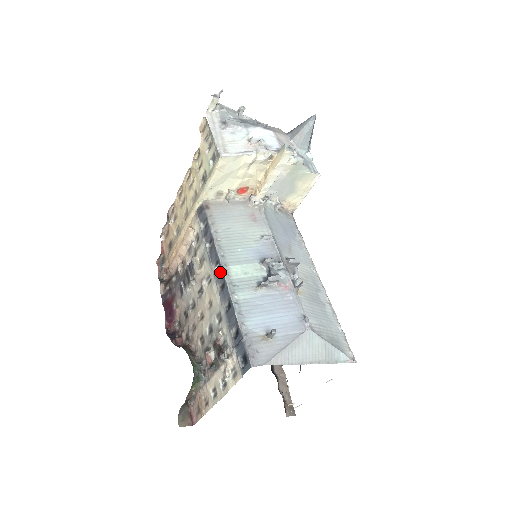
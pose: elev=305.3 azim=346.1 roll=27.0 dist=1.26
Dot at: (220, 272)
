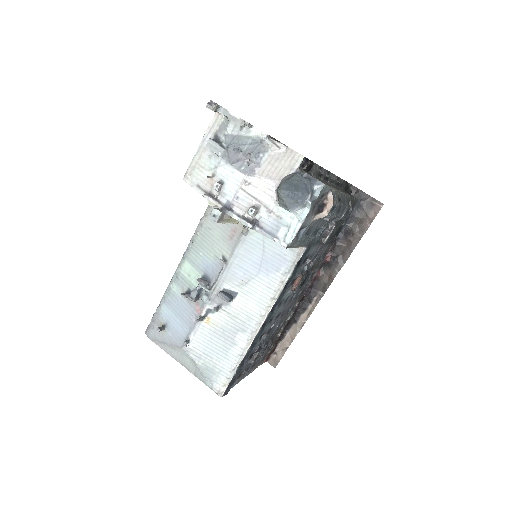
Dot at: (183, 258)
